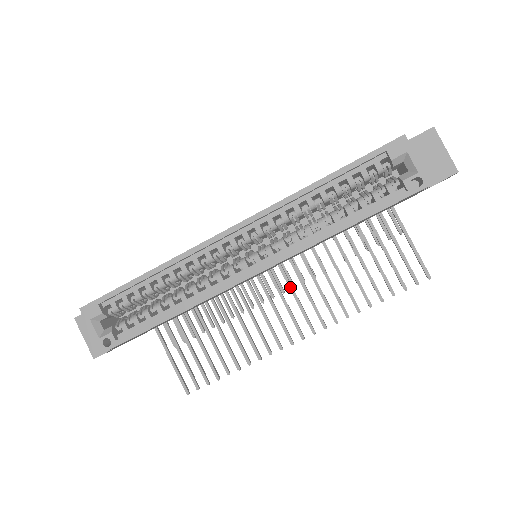
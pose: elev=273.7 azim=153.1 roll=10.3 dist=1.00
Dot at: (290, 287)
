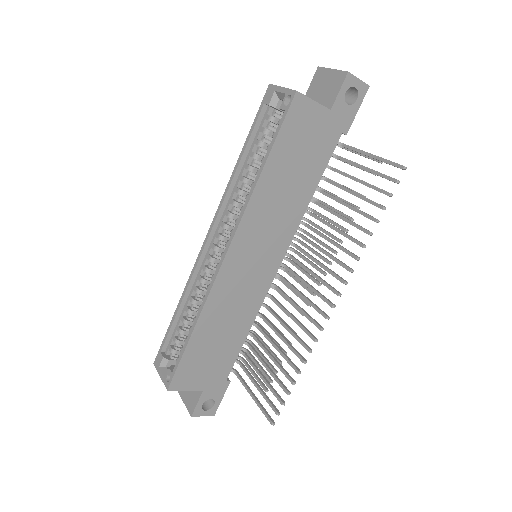
Dot at: (306, 269)
